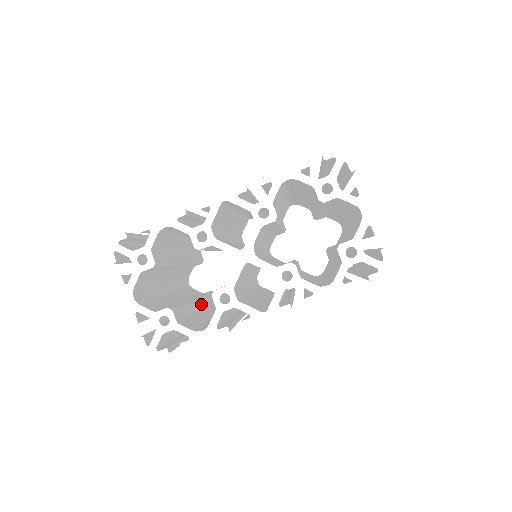
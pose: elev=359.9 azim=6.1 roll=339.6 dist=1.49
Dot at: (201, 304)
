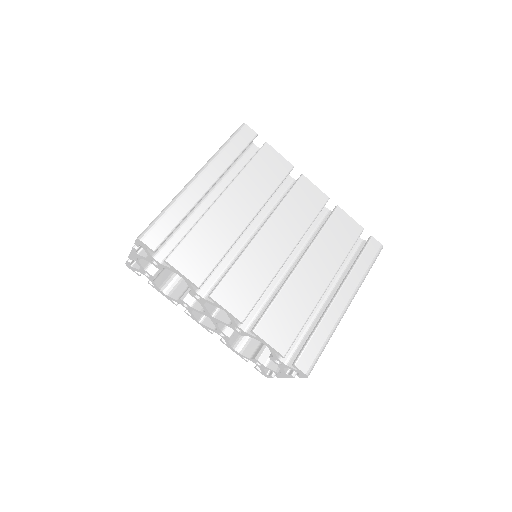
Dot at: occluded
